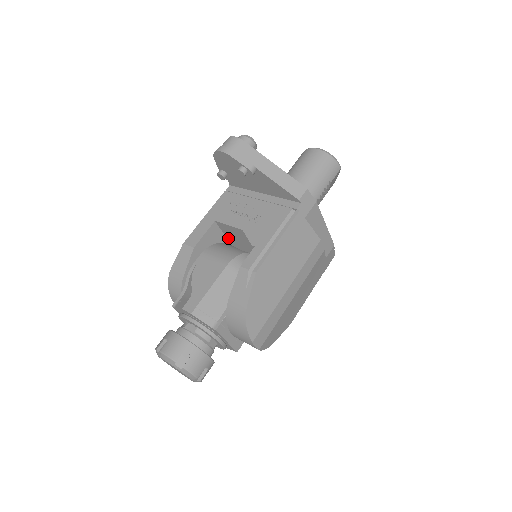
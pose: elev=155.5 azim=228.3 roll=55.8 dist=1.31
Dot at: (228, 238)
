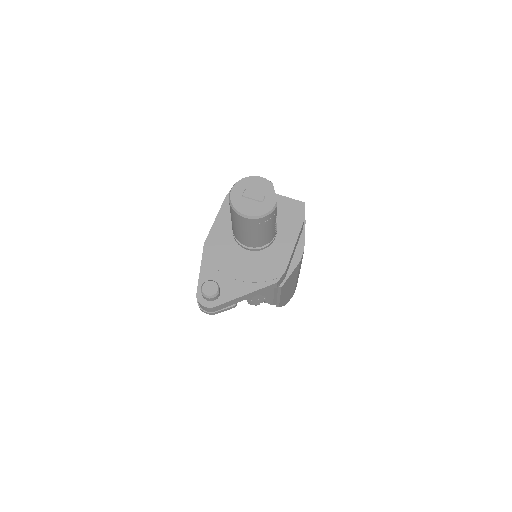
Dot at: occluded
